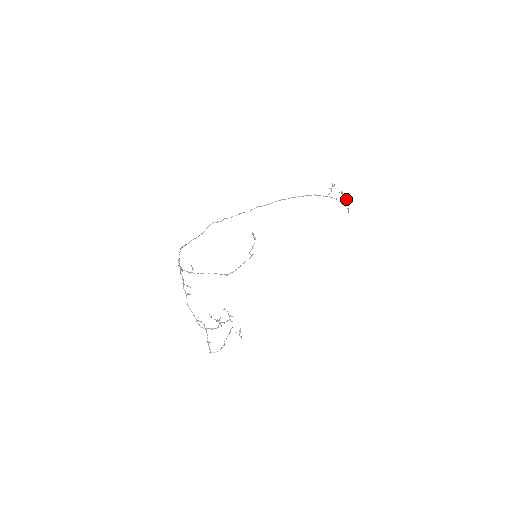
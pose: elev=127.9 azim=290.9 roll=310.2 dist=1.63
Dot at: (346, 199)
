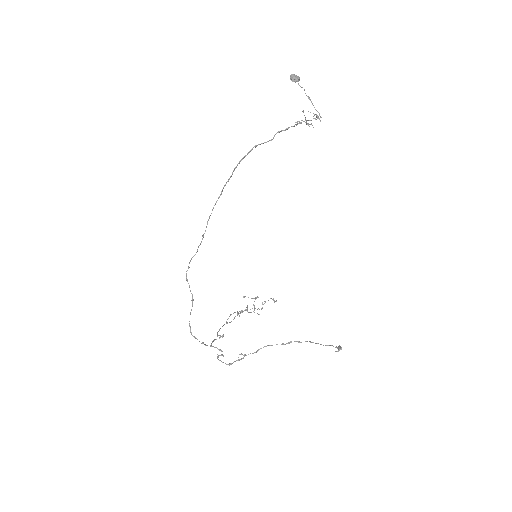
Dot at: occluded
